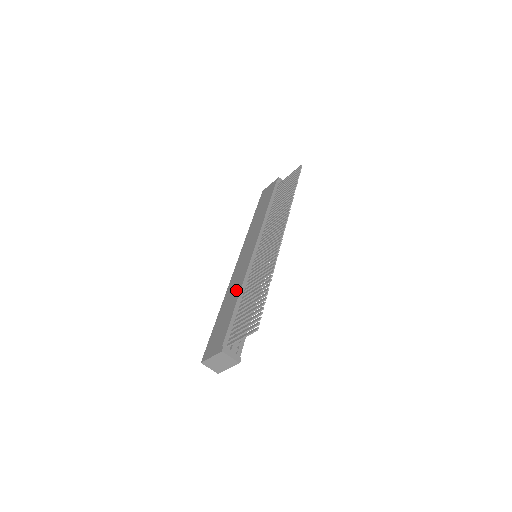
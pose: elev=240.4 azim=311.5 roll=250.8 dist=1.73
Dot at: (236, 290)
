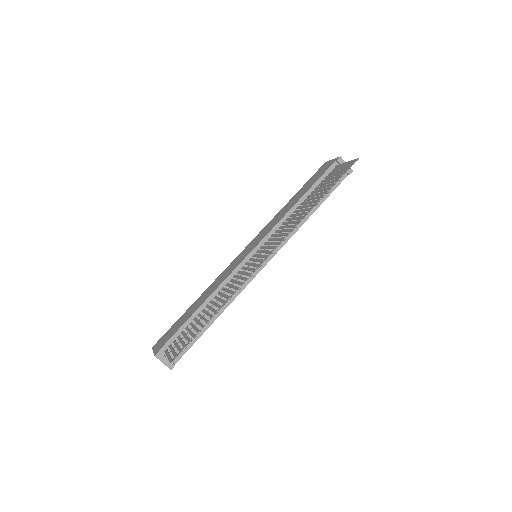
Dot at: (210, 292)
